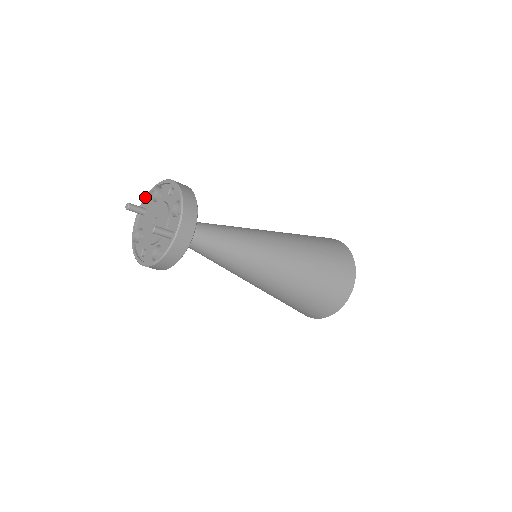
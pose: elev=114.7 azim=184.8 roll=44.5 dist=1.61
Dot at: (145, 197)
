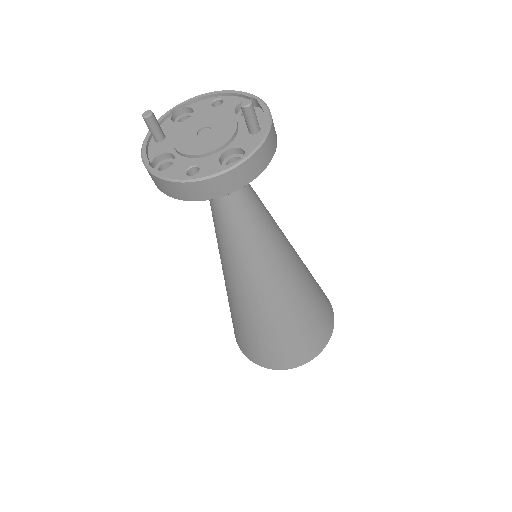
Dot at: occluded
